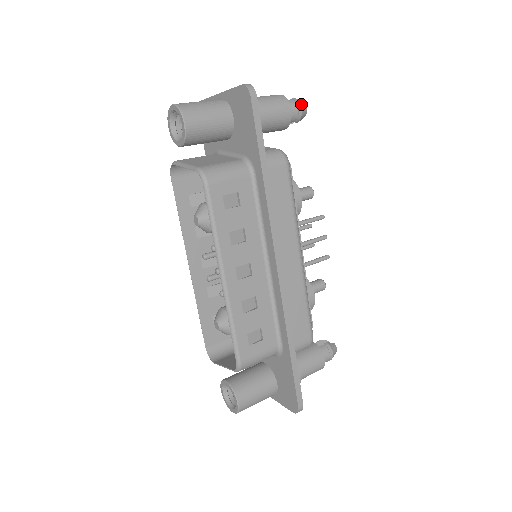
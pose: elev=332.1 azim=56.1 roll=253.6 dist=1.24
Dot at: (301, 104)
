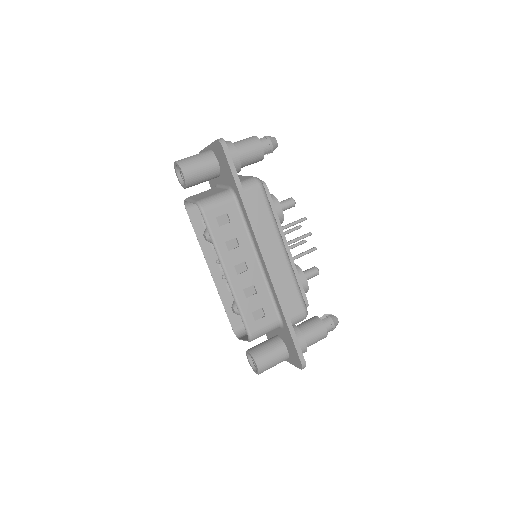
Dot at: (271, 139)
